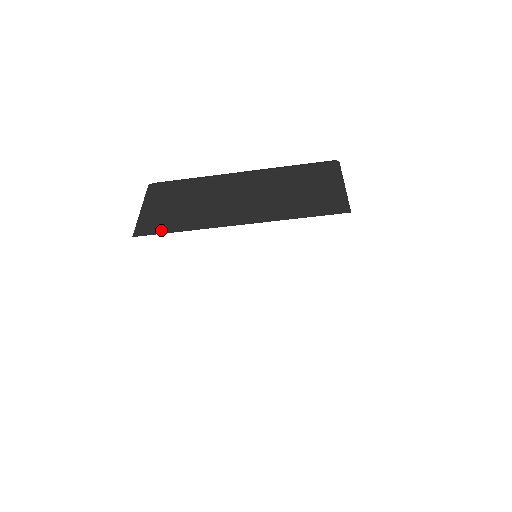
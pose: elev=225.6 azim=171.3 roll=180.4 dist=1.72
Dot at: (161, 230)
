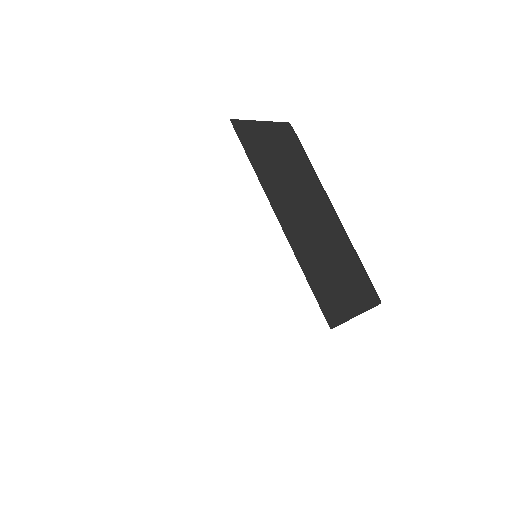
Dot at: occluded
